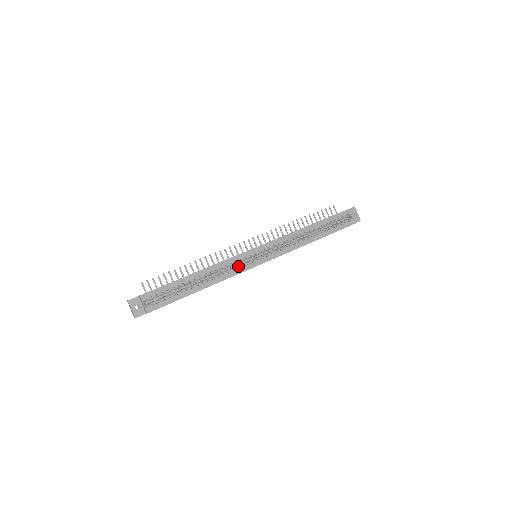
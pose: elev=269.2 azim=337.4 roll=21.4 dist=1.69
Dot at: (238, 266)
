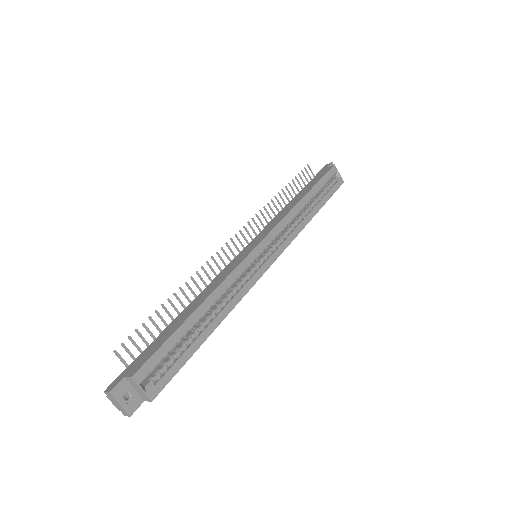
Dot at: (245, 278)
